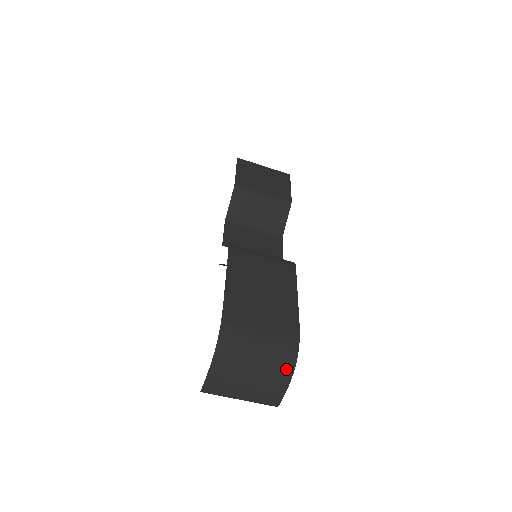
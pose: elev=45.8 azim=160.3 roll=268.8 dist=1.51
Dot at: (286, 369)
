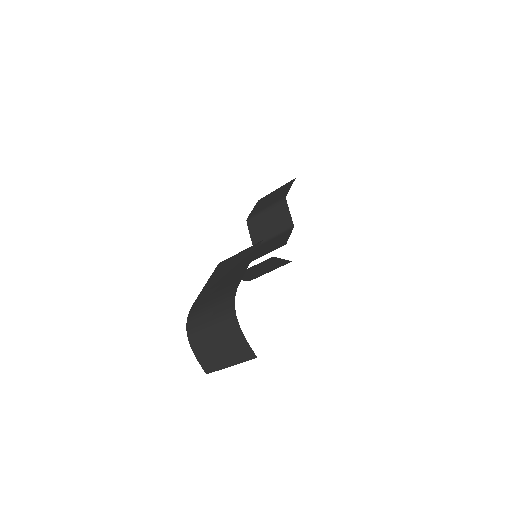
Dot at: (232, 321)
